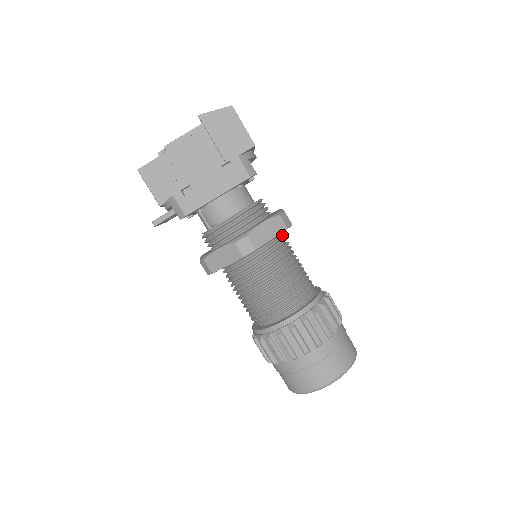
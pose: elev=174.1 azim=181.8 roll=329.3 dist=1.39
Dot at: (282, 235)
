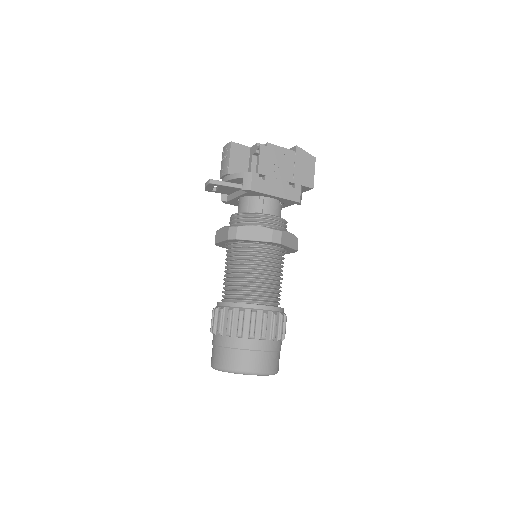
Dot at: occluded
